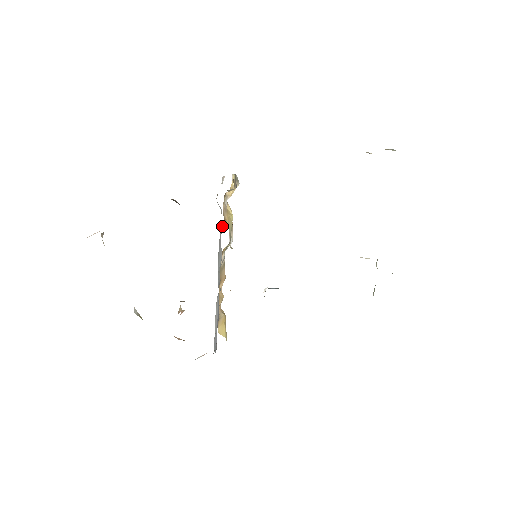
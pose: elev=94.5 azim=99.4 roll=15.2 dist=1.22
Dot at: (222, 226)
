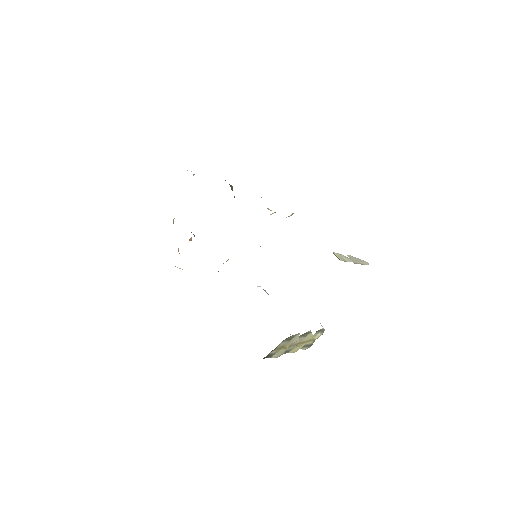
Dot at: occluded
